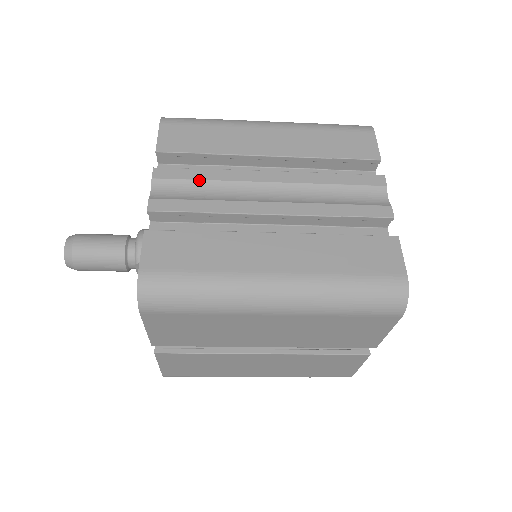
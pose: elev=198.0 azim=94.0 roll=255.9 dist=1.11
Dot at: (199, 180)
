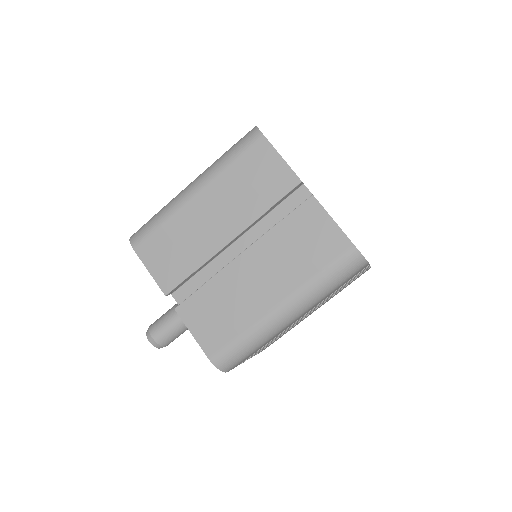
Dot at: occluded
